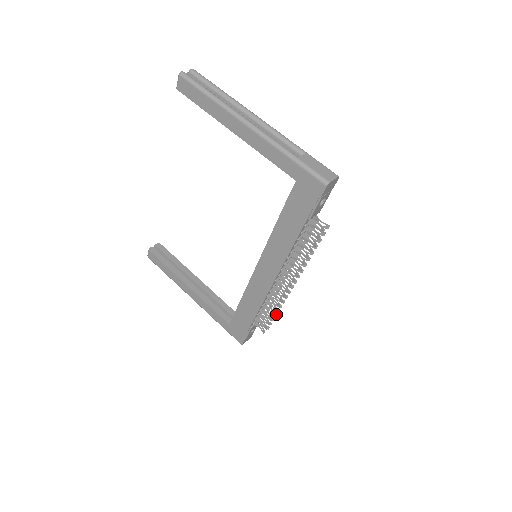
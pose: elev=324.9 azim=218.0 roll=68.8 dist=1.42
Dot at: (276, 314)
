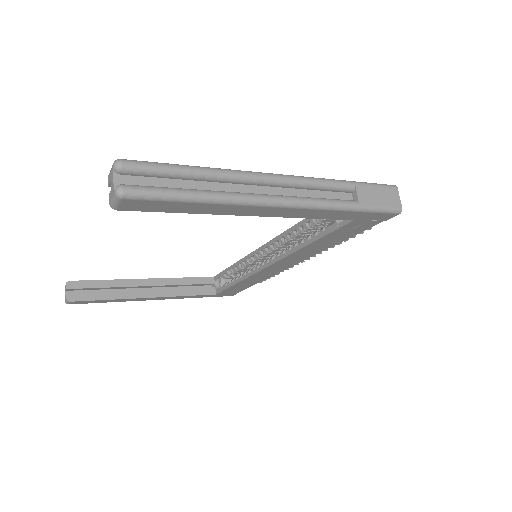
Dot at: occluded
